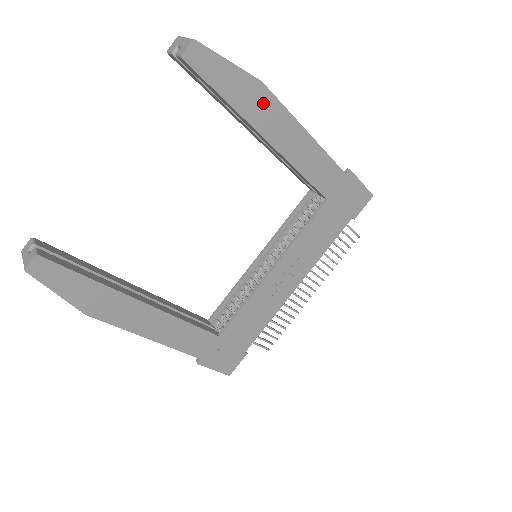
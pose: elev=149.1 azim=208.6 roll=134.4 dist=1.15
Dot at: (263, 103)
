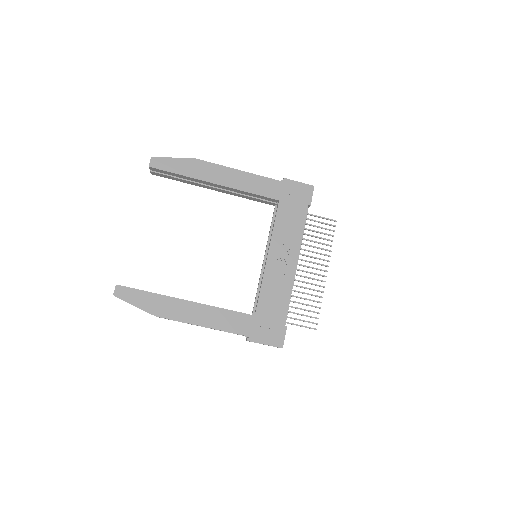
Dot at: (202, 167)
